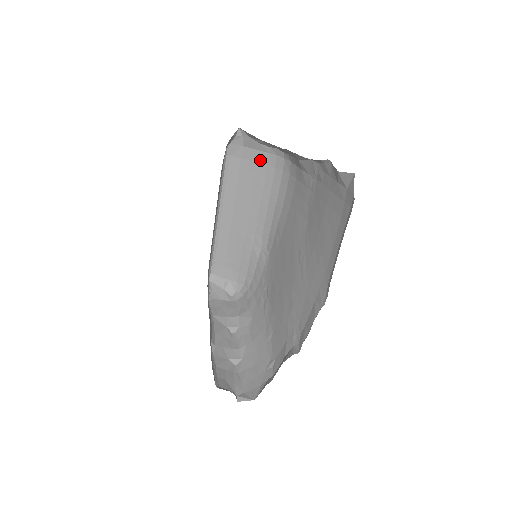
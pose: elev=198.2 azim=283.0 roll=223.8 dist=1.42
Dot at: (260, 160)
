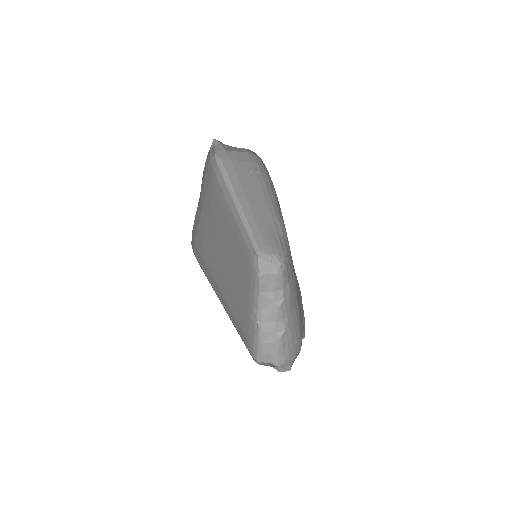
Dot at: (244, 159)
